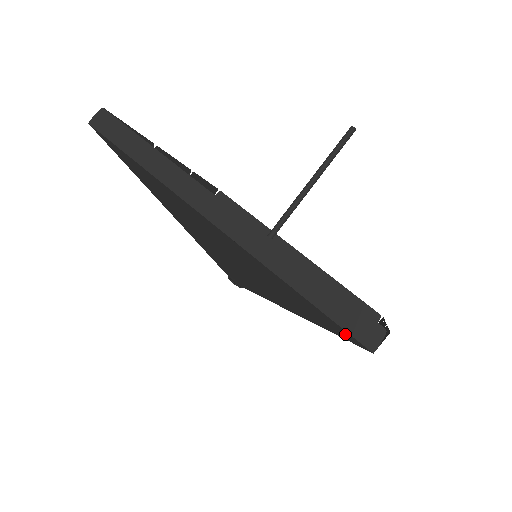
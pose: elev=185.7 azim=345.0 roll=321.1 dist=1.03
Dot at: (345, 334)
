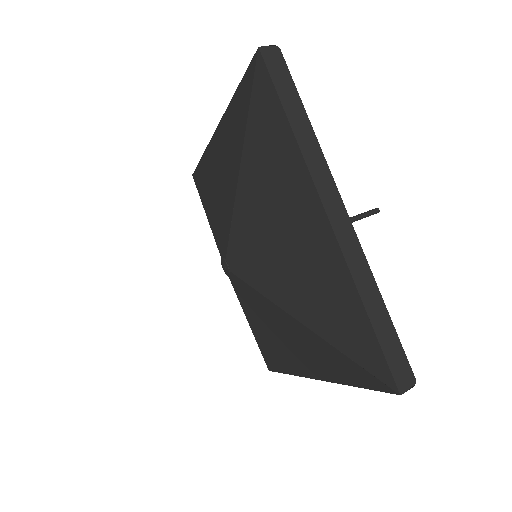
Dot at: (381, 368)
